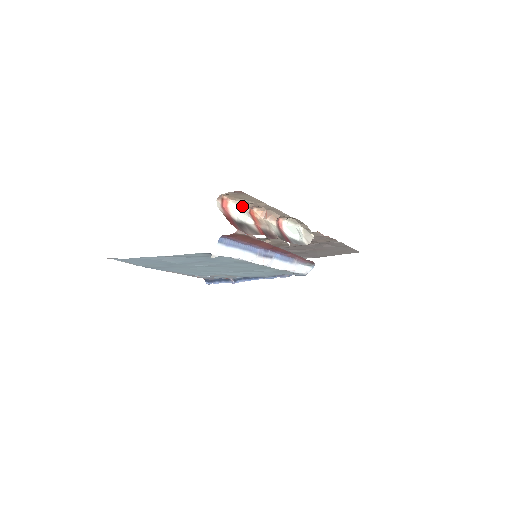
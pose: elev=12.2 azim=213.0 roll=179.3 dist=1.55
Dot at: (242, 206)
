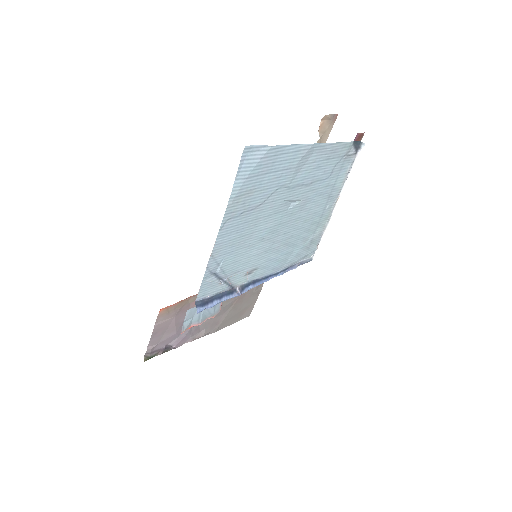
Dot at: occluded
